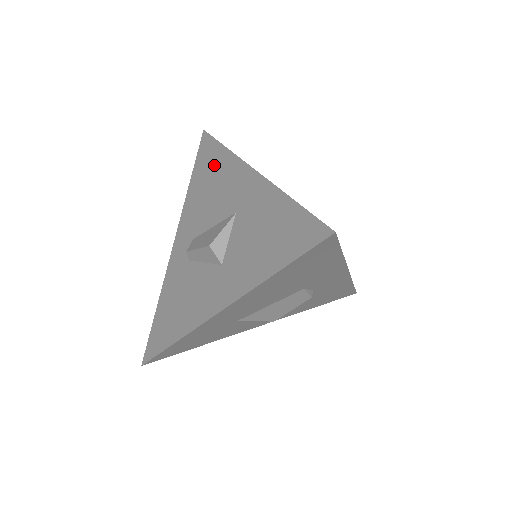
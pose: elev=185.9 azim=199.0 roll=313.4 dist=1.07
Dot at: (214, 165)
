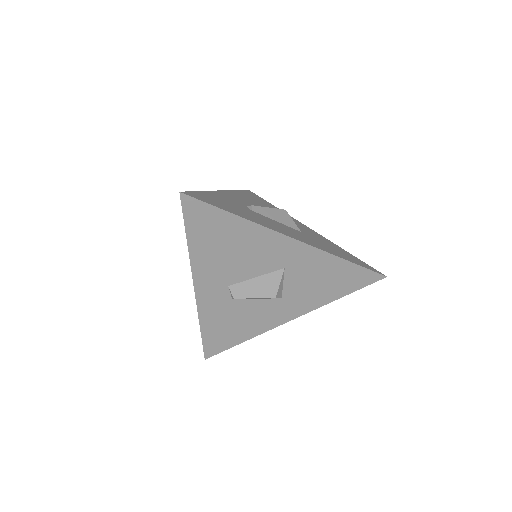
Dot at: (229, 232)
